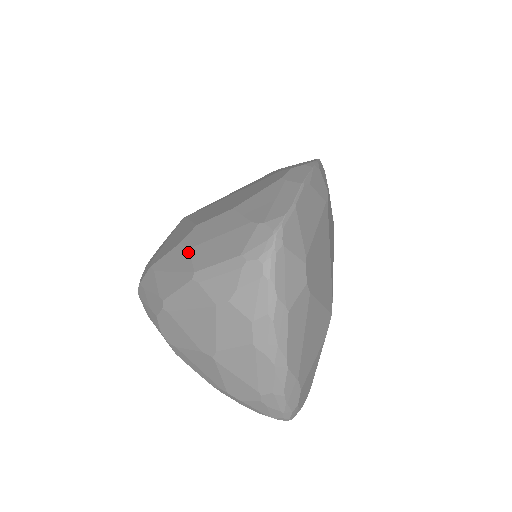
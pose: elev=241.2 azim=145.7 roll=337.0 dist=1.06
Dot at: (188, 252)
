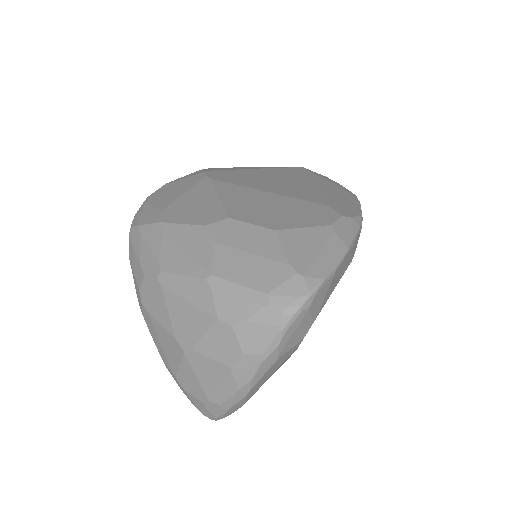
Dot at: (212, 245)
